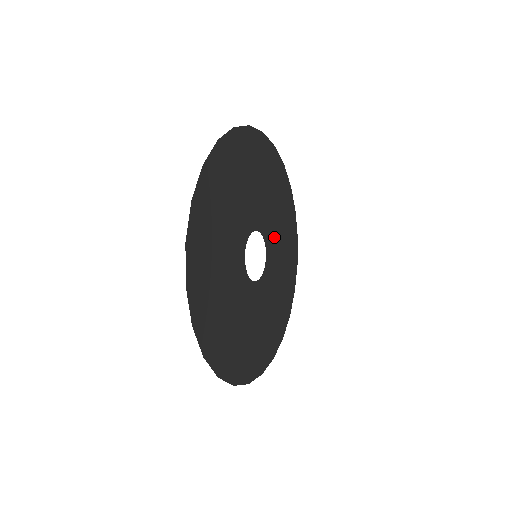
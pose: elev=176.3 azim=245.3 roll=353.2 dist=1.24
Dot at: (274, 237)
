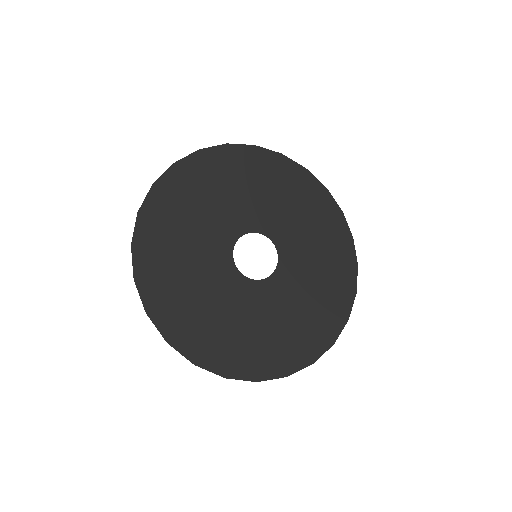
Dot at: (299, 273)
